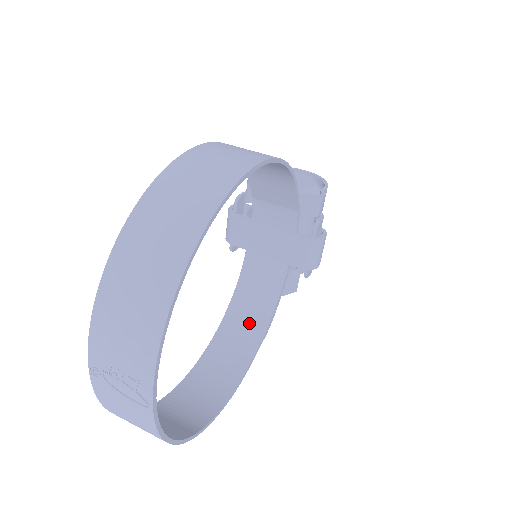
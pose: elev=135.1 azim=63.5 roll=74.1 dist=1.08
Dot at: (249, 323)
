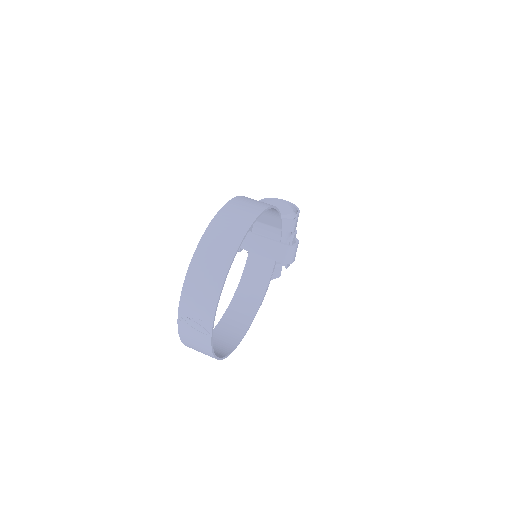
Dot at: (251, 297)
